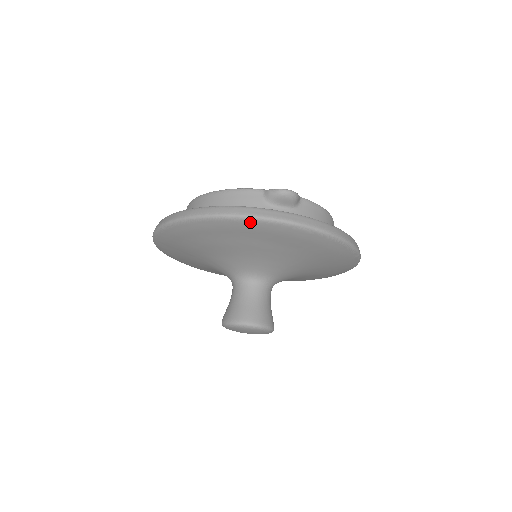
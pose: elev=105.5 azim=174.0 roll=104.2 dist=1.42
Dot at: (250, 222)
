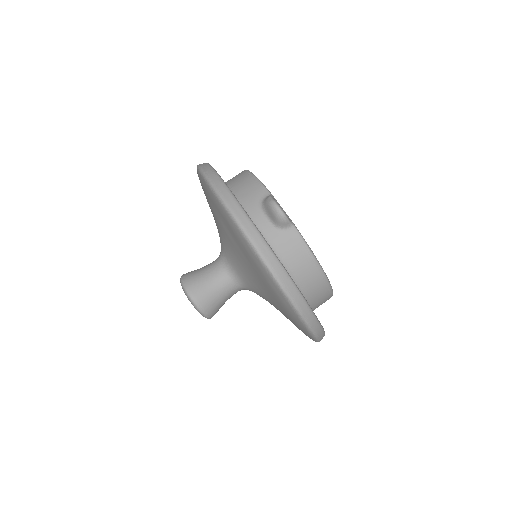
Dot at: (218, 201)
